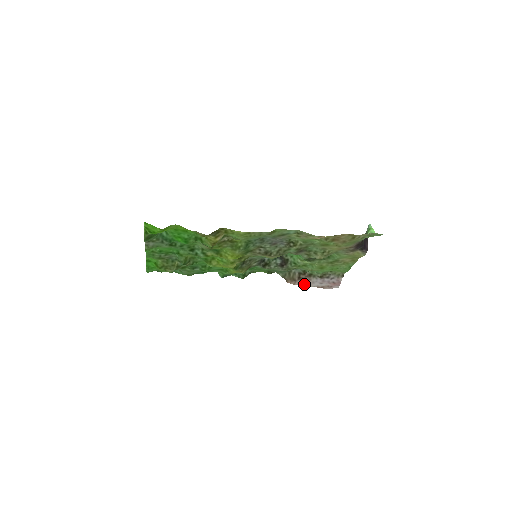
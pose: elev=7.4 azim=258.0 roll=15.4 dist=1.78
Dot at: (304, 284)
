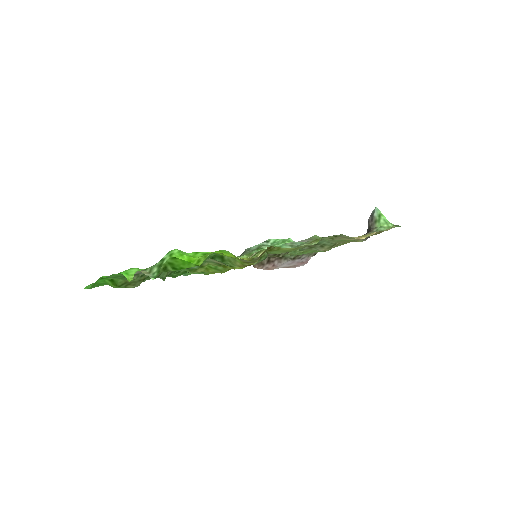
Dot at: (272, 267)
